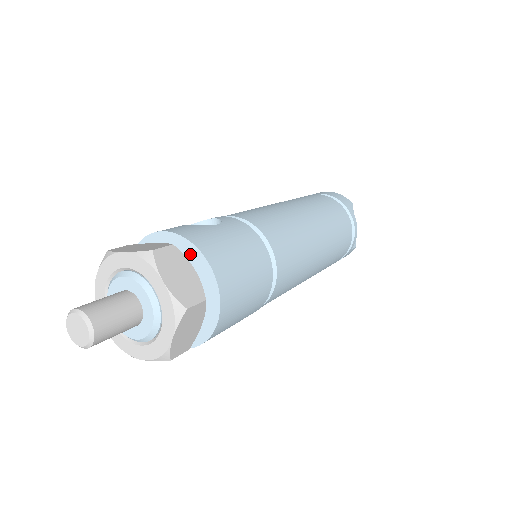
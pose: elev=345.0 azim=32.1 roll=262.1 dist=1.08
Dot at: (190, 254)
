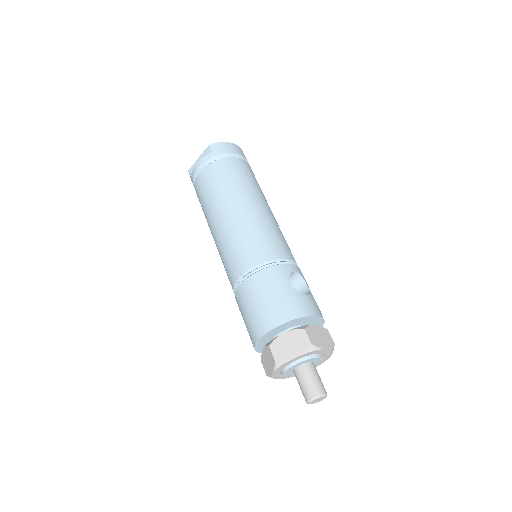
Dot at: (319, 324)
